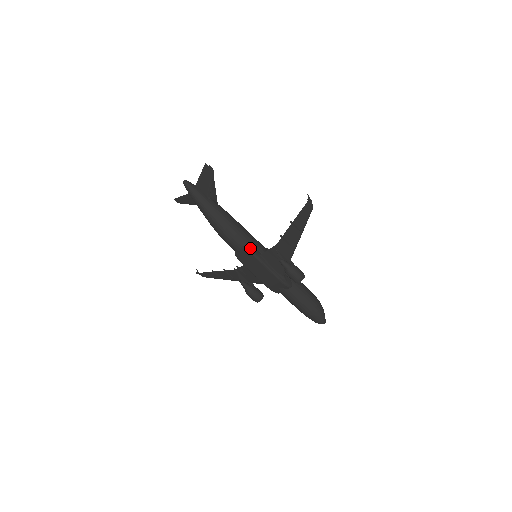
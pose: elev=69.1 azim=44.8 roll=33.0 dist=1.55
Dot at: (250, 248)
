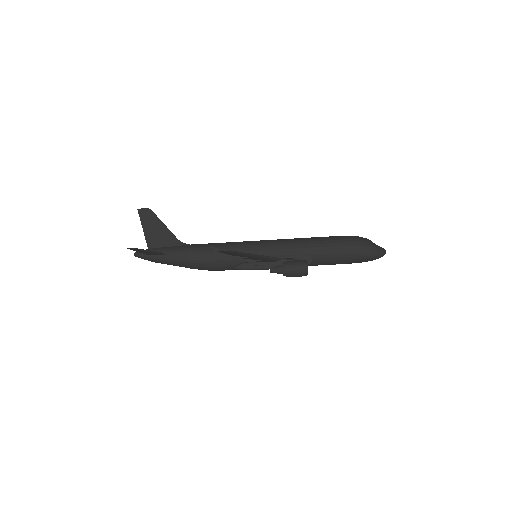
Dot at: (239, 267)
